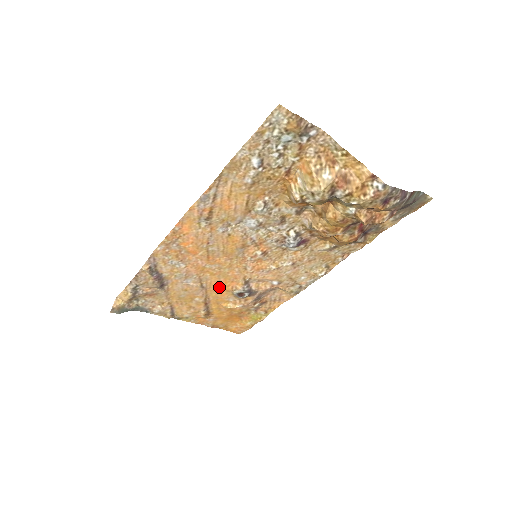
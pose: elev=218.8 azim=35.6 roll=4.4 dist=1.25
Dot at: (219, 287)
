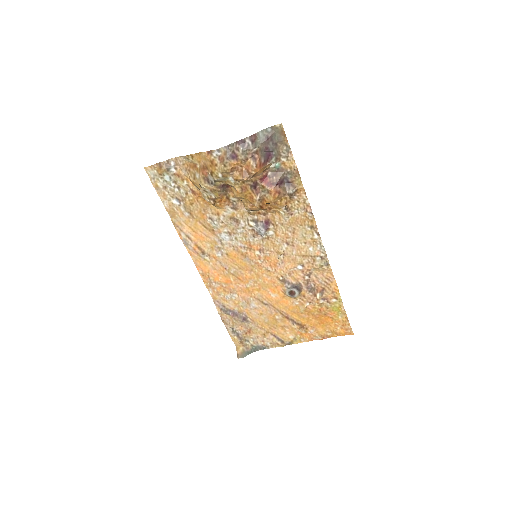
Dot at: (276, 297)
